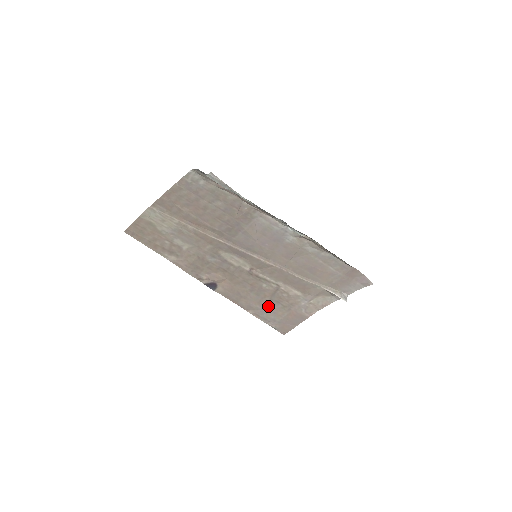
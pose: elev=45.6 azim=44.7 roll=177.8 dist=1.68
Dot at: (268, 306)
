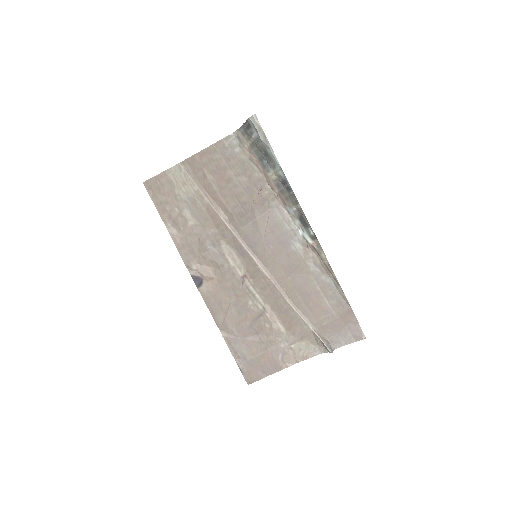
Dot at: (245, 334)
